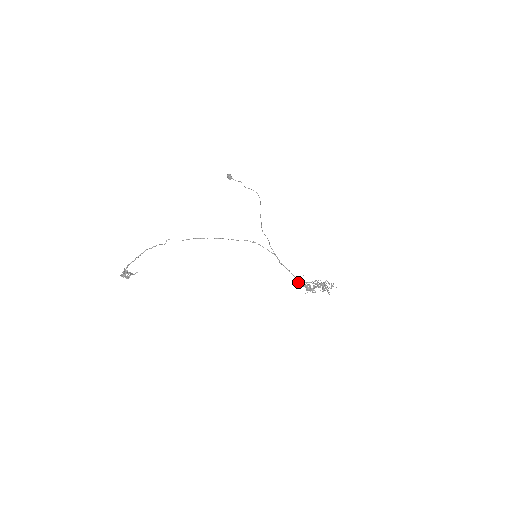
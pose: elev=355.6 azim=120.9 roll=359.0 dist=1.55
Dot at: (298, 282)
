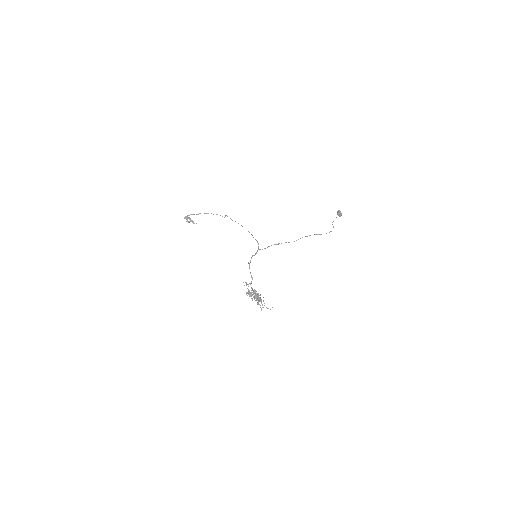
Dot at: (246, 283)
